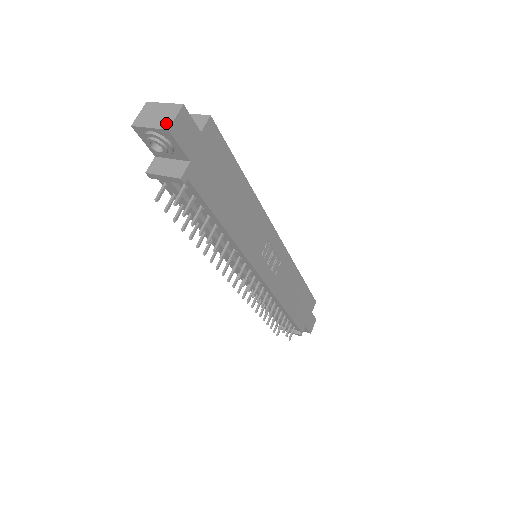
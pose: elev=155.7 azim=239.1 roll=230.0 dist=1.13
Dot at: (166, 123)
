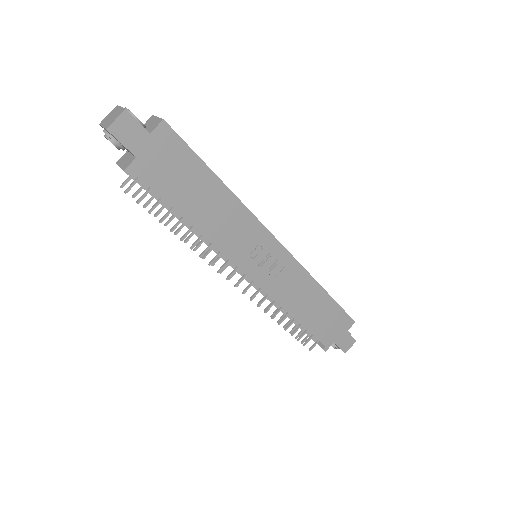
Dot at: (109, 124)
